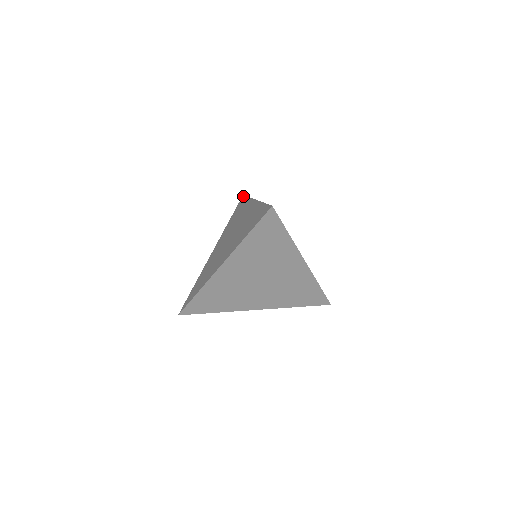
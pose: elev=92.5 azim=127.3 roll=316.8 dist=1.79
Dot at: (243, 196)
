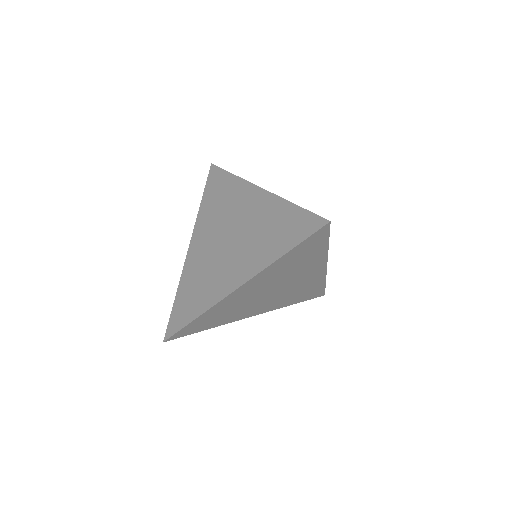
Dot at: (214, 166)
